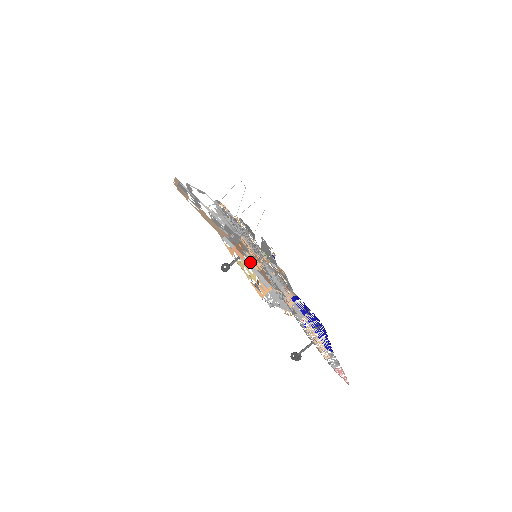
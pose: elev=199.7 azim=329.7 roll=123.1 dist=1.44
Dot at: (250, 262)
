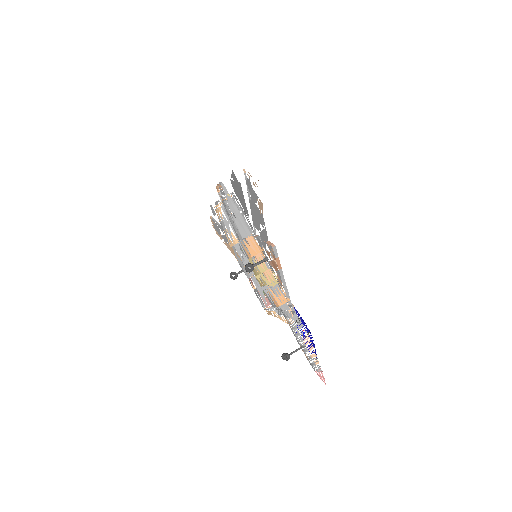
Dot at: occluded
